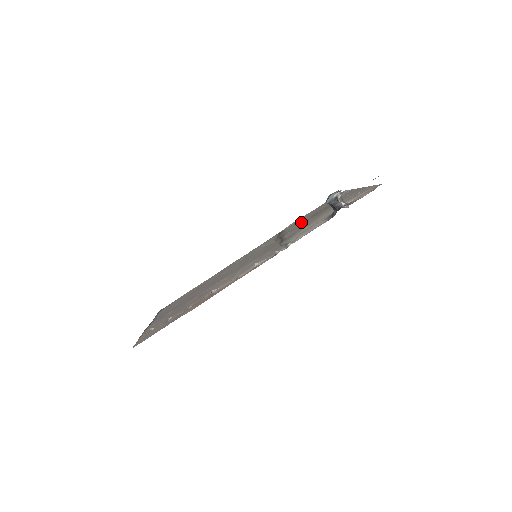
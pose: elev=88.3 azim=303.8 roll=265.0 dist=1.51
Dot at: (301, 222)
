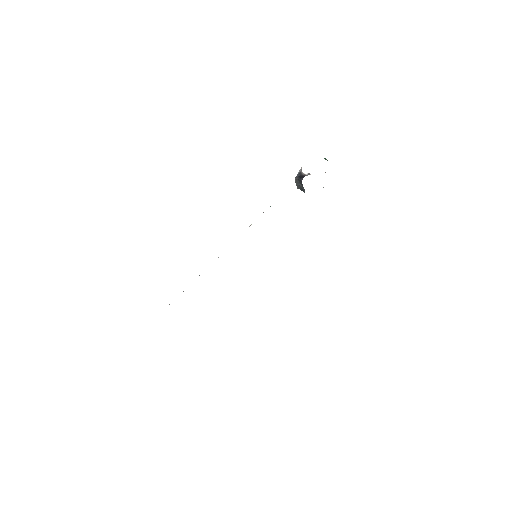
Dot at: occluded
